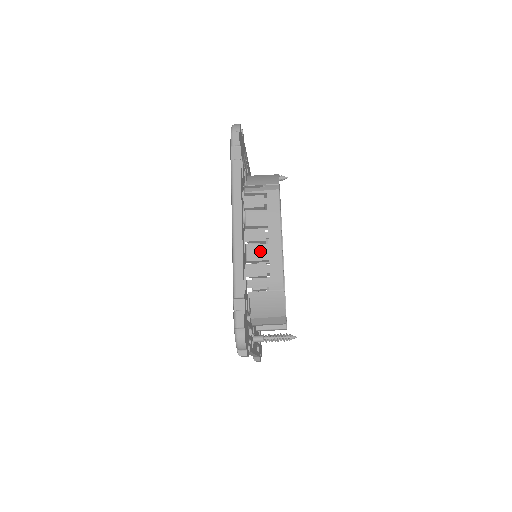
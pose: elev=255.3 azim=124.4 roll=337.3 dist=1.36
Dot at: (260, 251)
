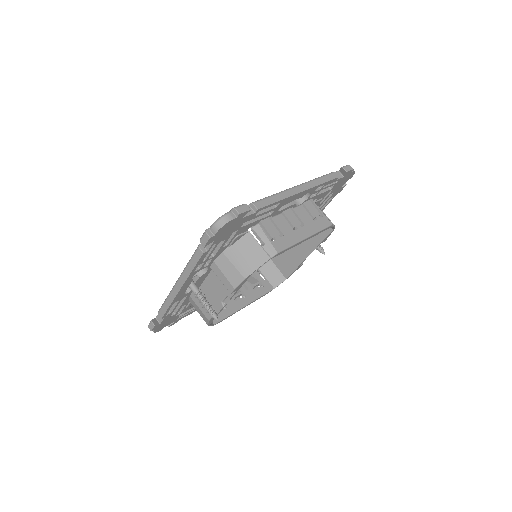
Dot at: (285, 226)
